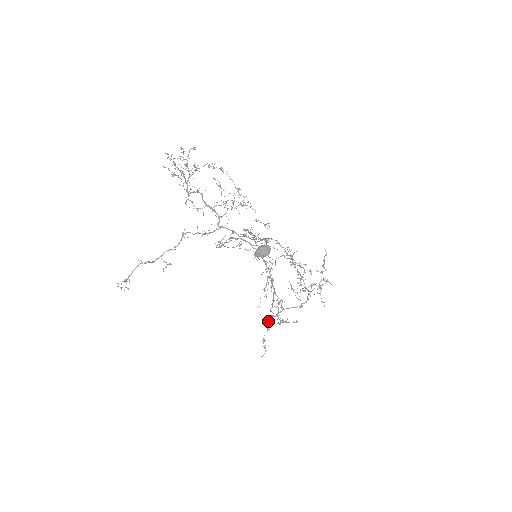
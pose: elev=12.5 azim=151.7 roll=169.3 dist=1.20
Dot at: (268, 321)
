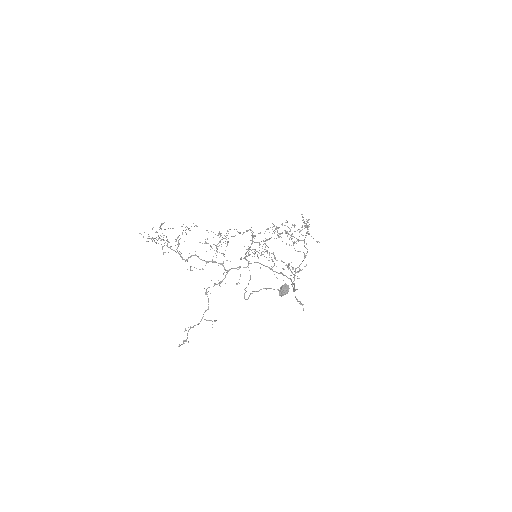
Dot at: occluded
